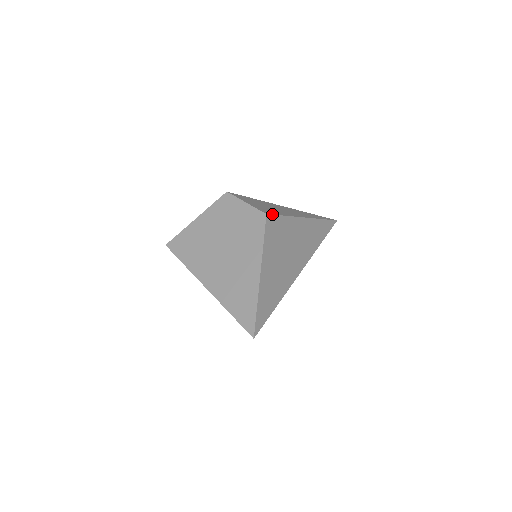
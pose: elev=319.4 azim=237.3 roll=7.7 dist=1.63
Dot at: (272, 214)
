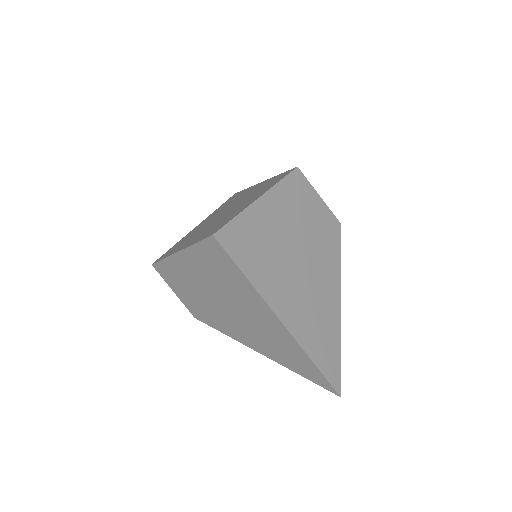
Dot at: occluded
